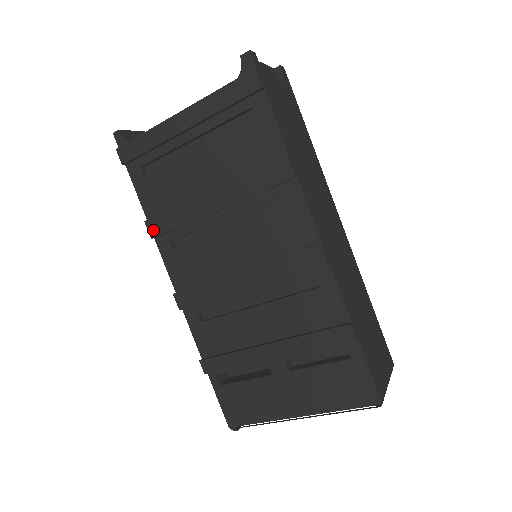
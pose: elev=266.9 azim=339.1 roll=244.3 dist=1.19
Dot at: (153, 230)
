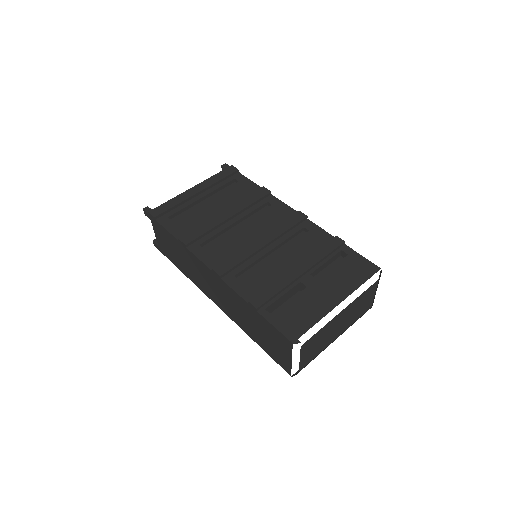
Dot at: (186, 240)
